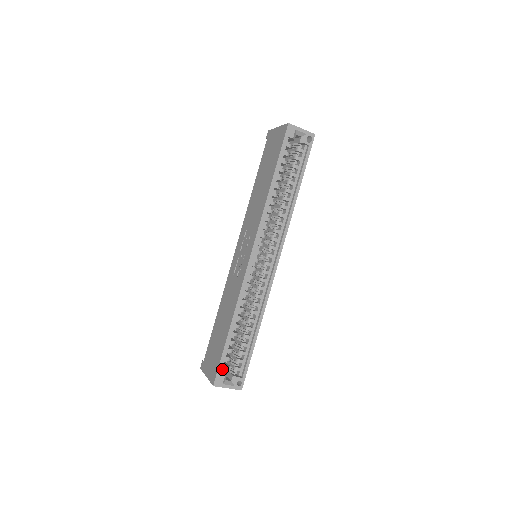
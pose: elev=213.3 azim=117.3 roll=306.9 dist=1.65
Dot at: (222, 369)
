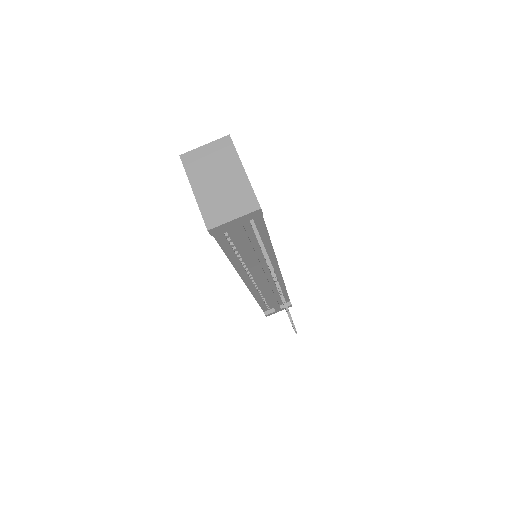
Dot at: occluded
